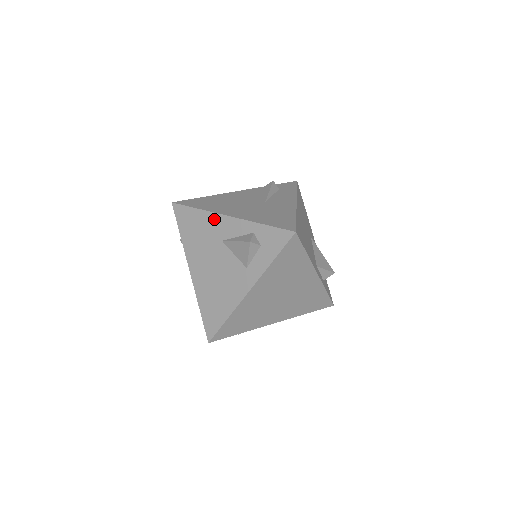
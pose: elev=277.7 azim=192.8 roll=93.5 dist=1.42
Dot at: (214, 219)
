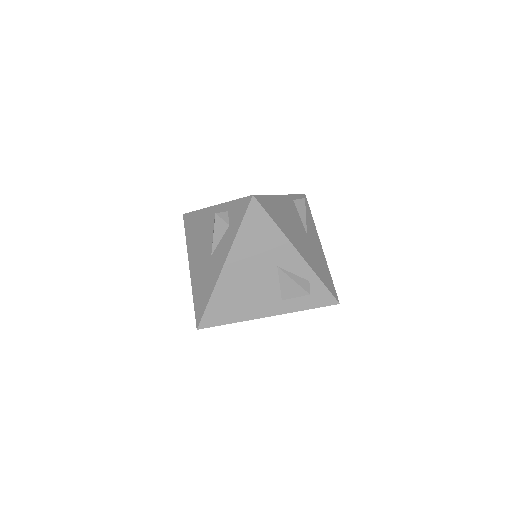
Dot at: (285, 245)
